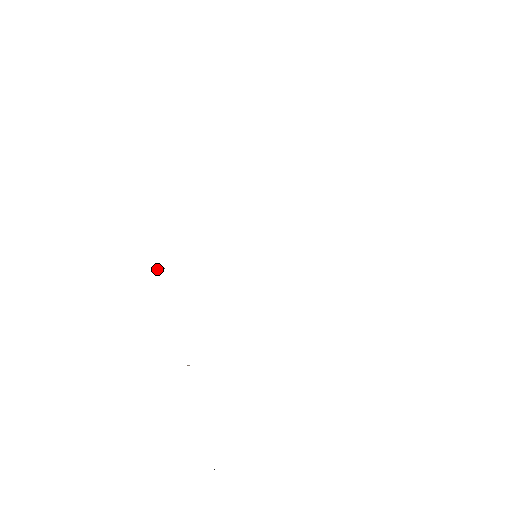
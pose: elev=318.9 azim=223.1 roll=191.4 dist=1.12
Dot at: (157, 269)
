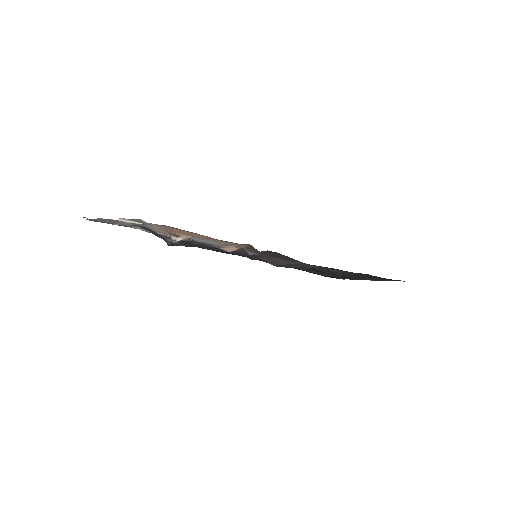
Dot at: (167, 241)
